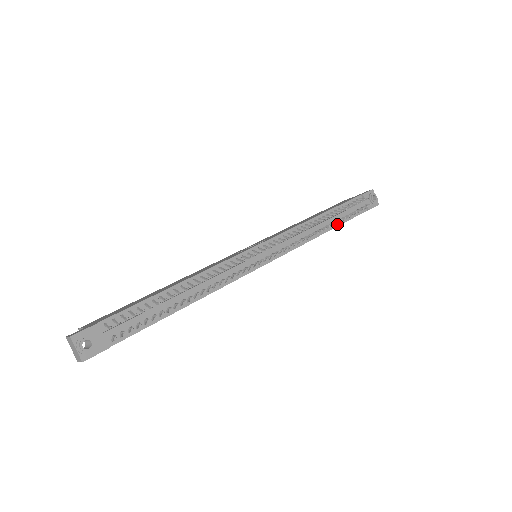
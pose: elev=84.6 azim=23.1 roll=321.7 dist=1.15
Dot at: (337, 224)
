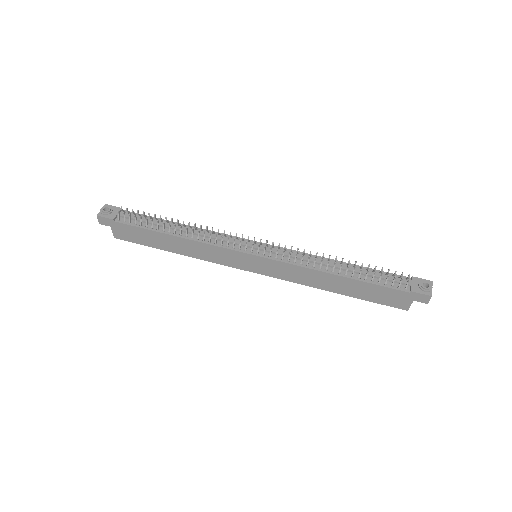
Dot at: (355, 278)
